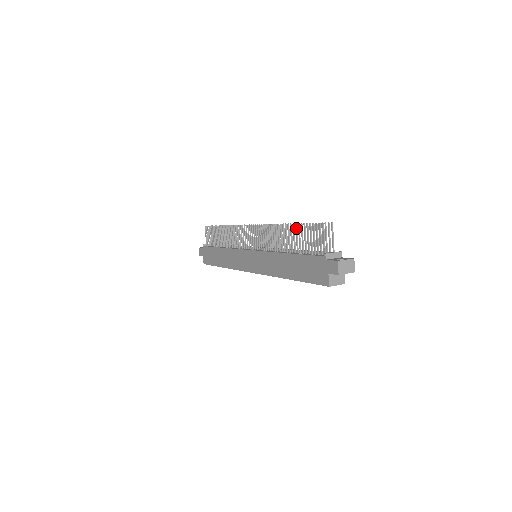
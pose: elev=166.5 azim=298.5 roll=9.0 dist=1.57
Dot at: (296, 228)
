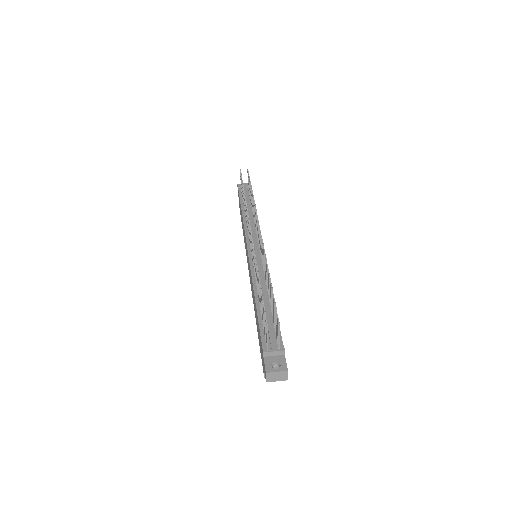
Dot at: (260, 292)
